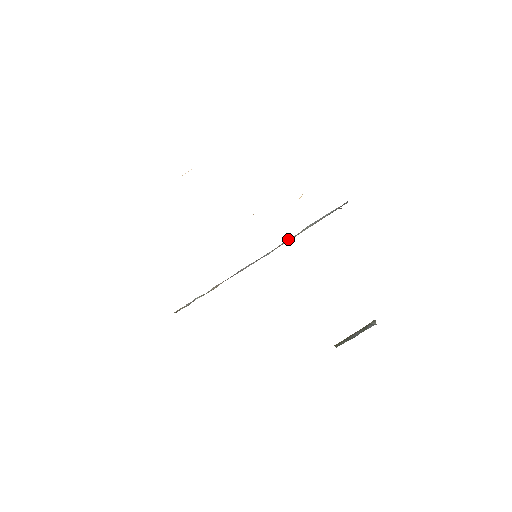
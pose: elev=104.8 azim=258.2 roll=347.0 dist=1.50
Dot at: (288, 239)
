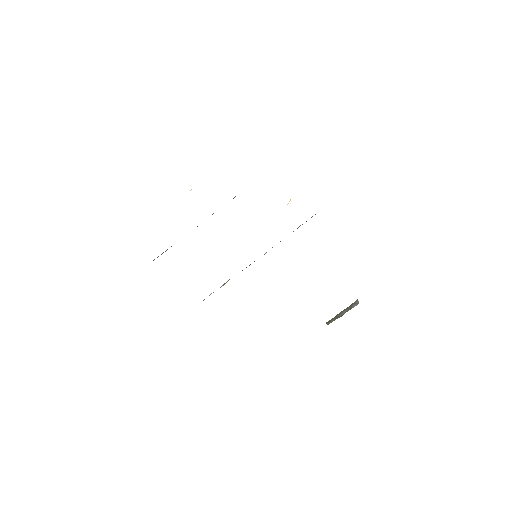
Dot at: occluded
